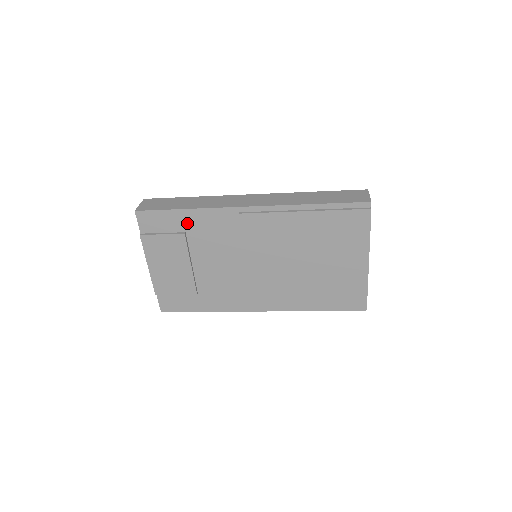
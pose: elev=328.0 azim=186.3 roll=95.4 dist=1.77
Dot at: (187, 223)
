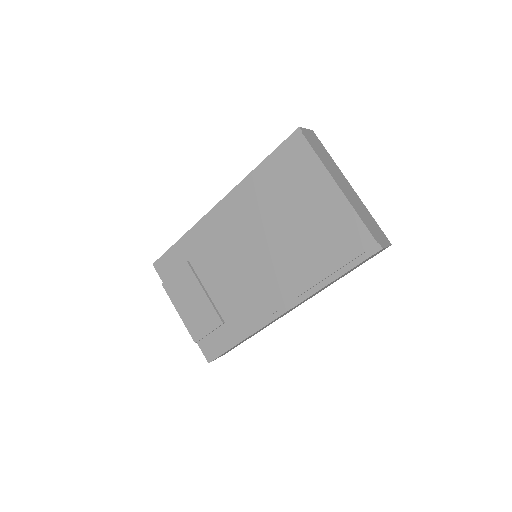
Dot at: (186, 251)
